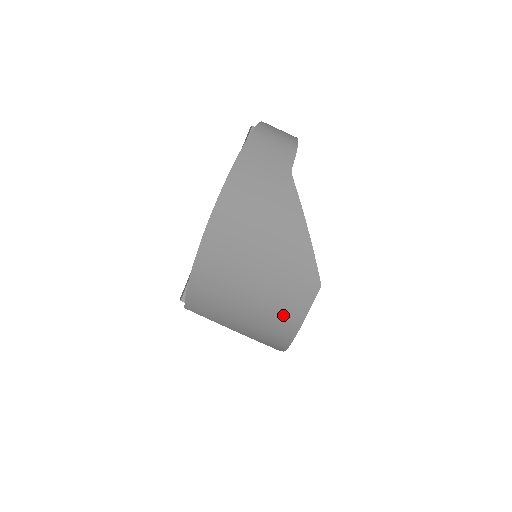
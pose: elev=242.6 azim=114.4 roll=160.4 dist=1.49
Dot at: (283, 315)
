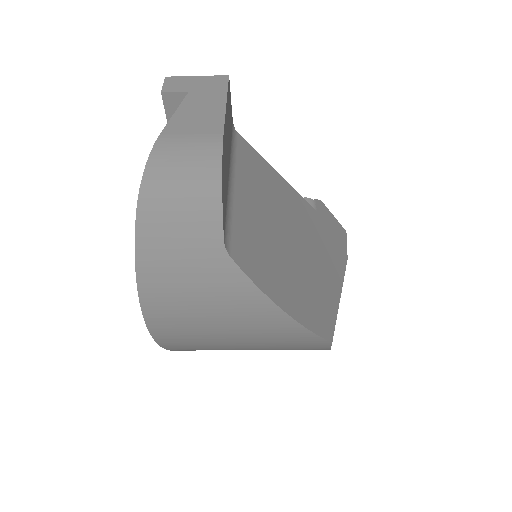
Dot at: occluded
